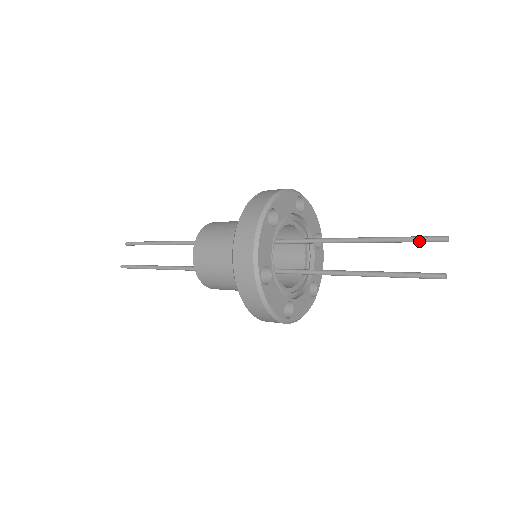
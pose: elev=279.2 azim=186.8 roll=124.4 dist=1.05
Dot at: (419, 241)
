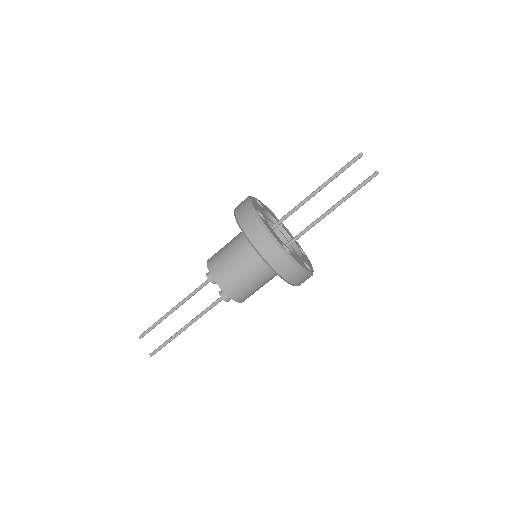
Dot at: (349, 166)
